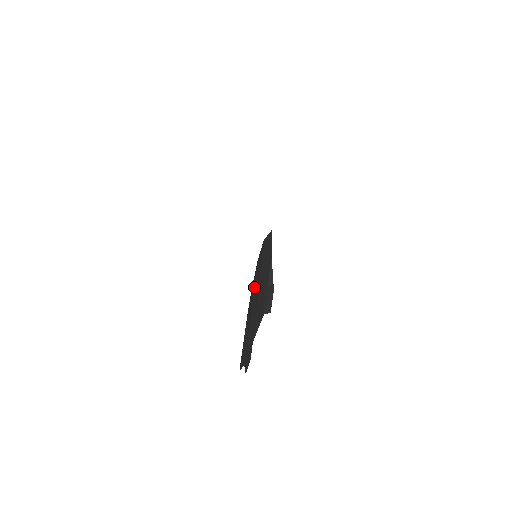
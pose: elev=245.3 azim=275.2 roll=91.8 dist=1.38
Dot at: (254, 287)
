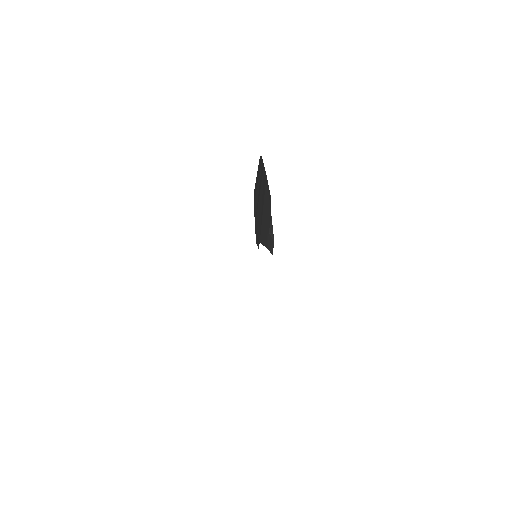
Dot at: (262, 180)
